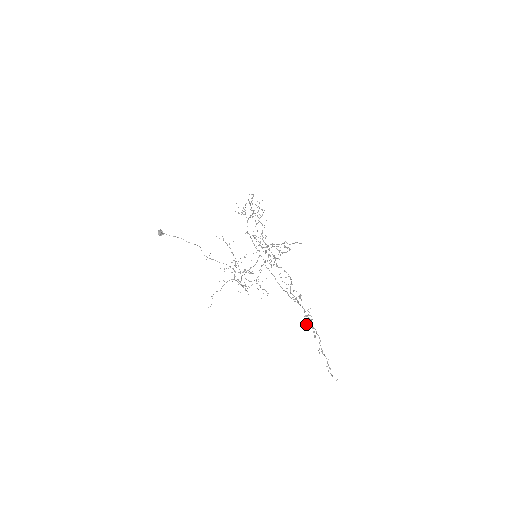
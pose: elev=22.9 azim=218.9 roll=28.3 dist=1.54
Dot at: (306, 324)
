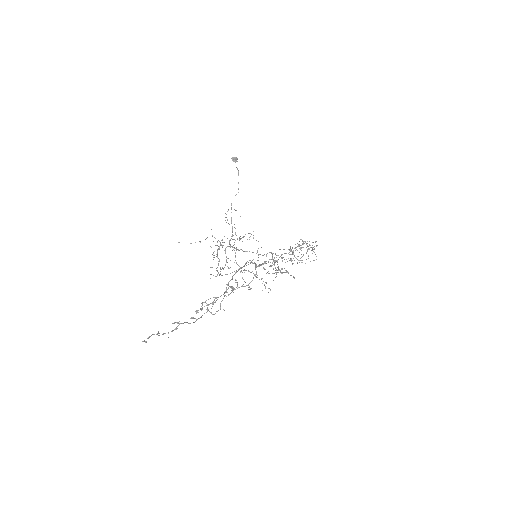
Dot at: (203, 302)
